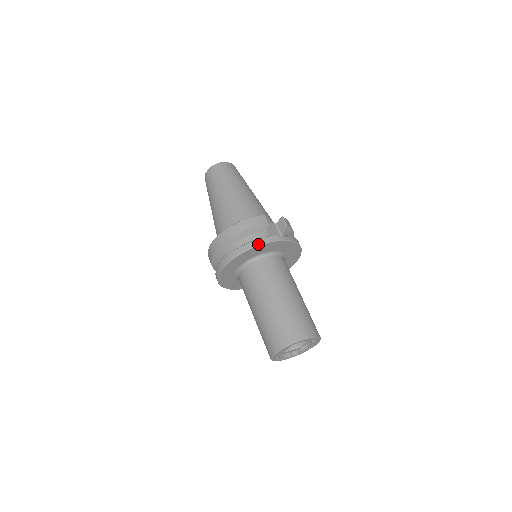
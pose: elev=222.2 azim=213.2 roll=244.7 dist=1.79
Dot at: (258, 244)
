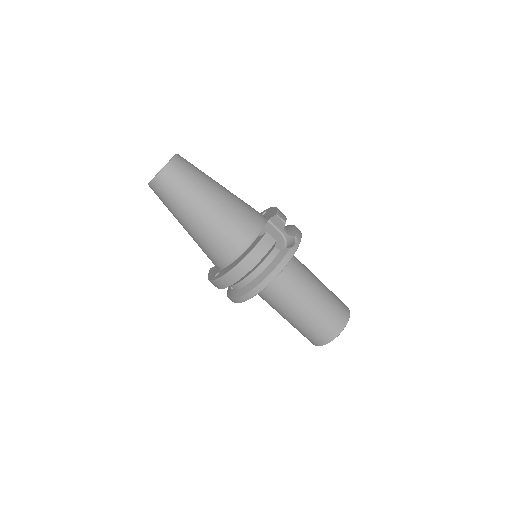
Dot at: (279, 272)
